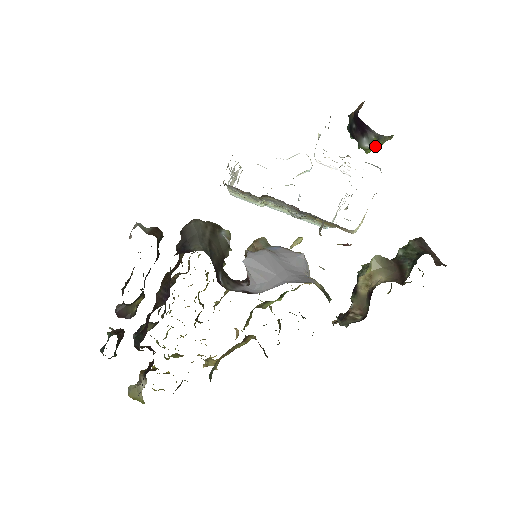
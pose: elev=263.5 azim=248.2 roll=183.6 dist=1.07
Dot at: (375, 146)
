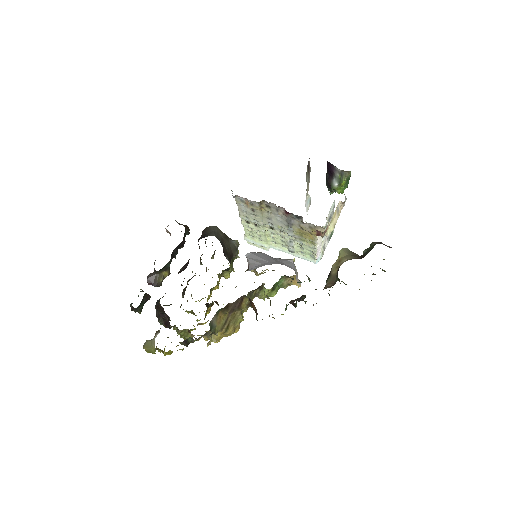
Dot at: (341, 182)
